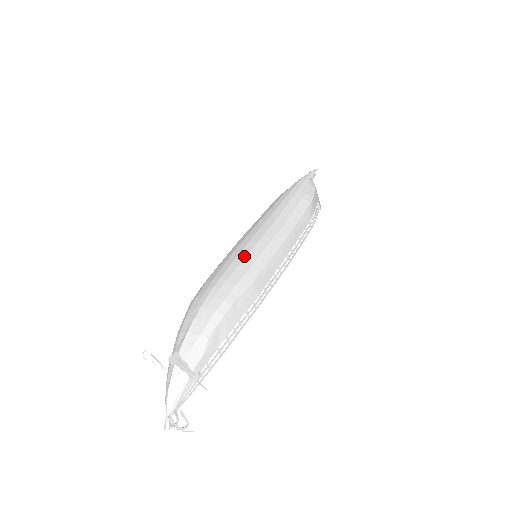
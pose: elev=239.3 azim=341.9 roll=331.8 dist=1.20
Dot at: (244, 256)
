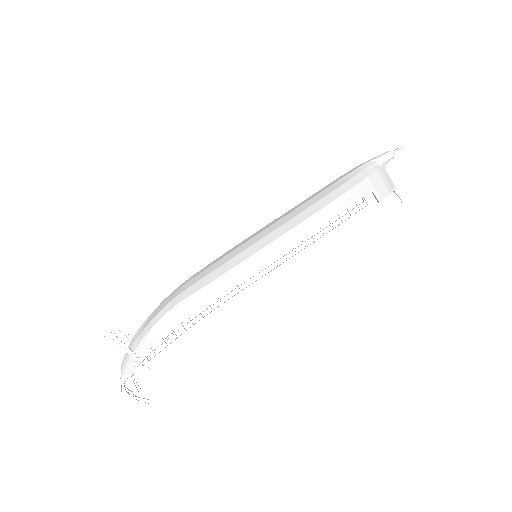
Dot at: (223, 256)
